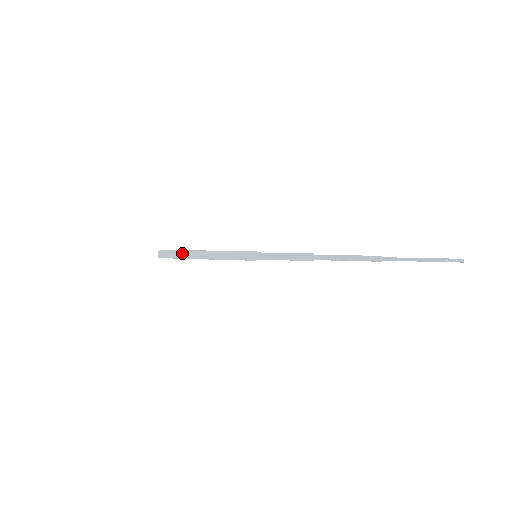
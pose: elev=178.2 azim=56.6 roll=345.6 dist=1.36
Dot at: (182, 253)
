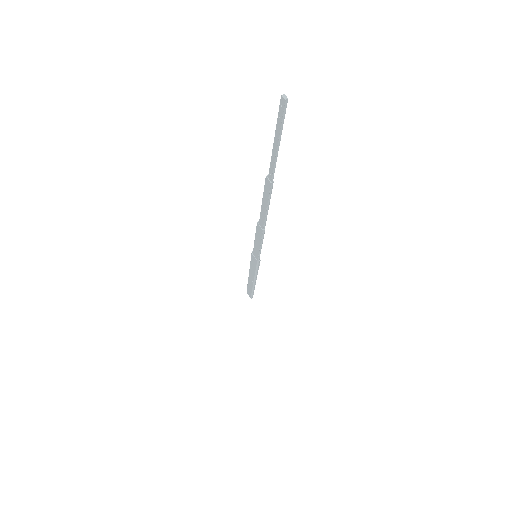
Dot at: (249, 286)
